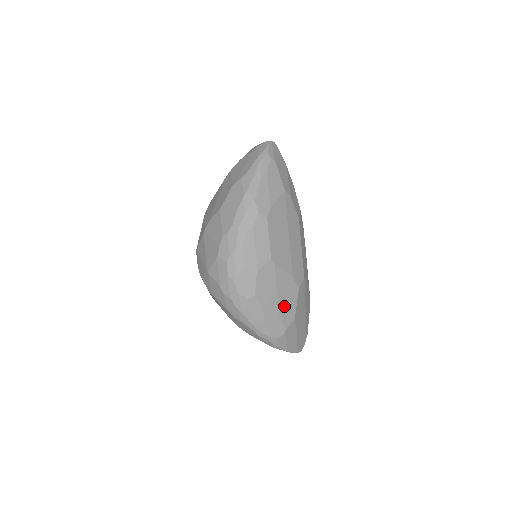
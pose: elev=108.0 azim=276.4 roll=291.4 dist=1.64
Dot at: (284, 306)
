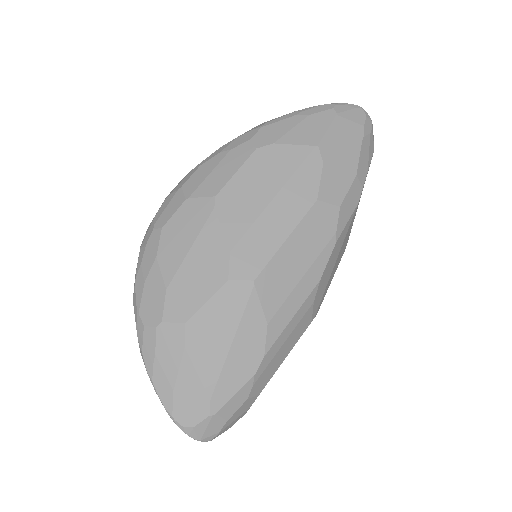
Dot at: (186, 282)
